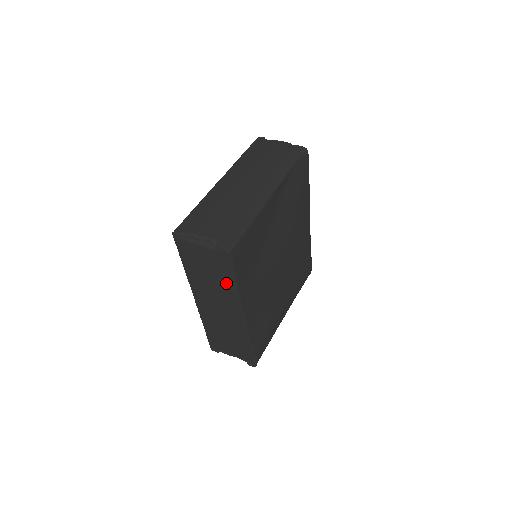
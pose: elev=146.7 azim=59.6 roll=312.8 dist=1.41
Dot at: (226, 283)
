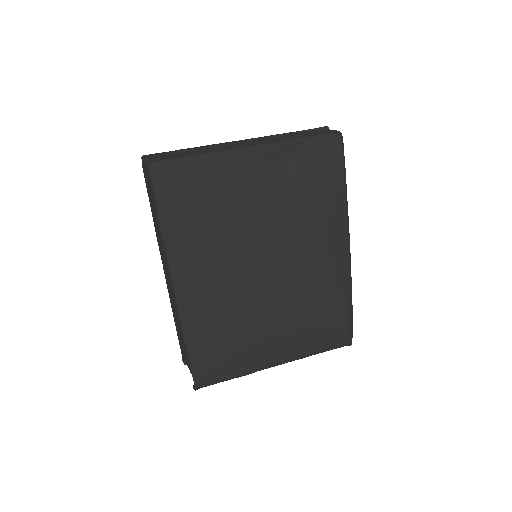
Dot at: (157, 220)
